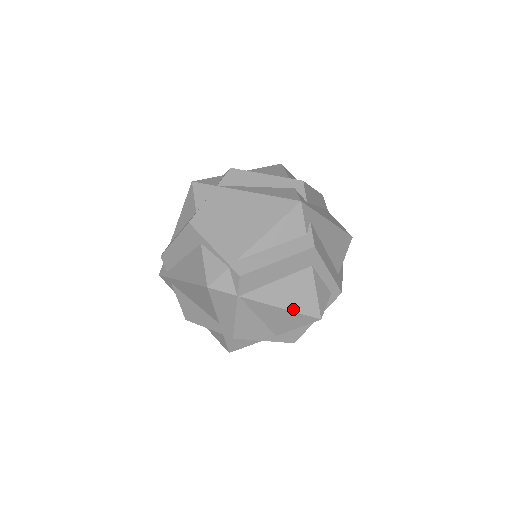
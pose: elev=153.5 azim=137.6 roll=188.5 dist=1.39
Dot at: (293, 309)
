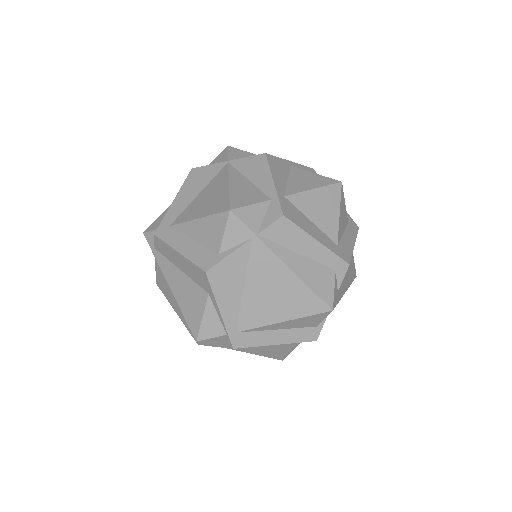
Dot at: (265, 355)
